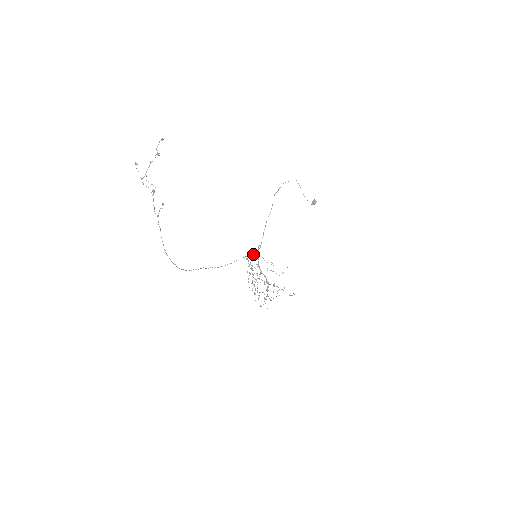
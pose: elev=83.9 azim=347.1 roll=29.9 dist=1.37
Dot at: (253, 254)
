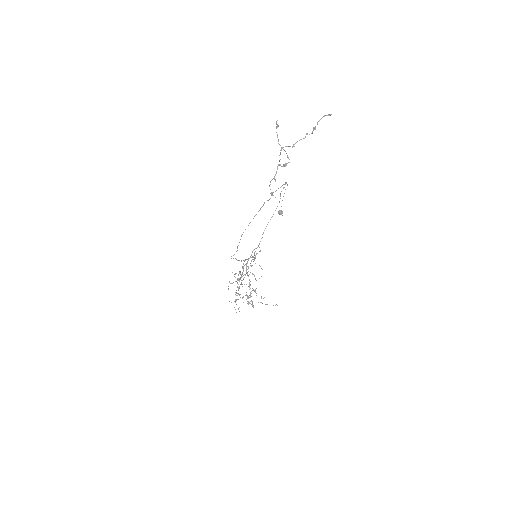
Dot at: (256, 253)
